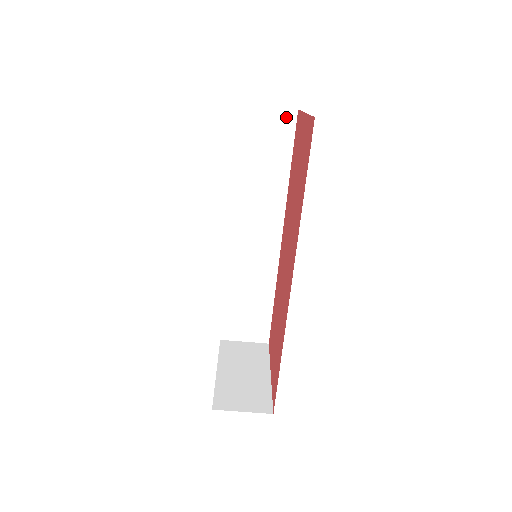
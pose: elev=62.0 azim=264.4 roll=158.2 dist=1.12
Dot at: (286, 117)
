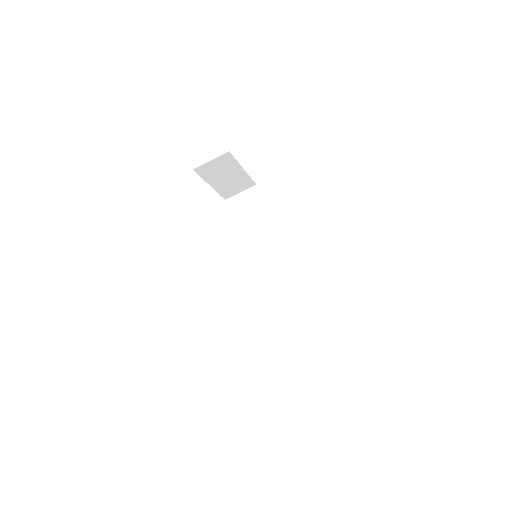
Dot at: (252, 192)
